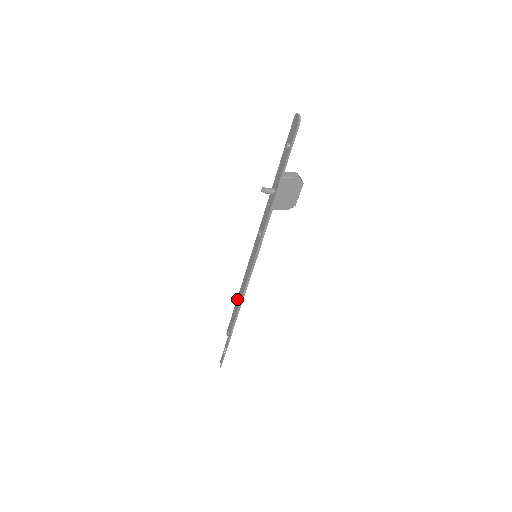
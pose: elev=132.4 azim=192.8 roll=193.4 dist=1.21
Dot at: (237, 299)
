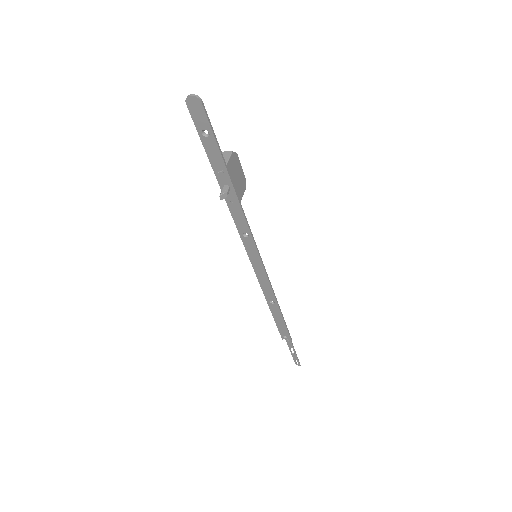
Dot at: (269, 306)
